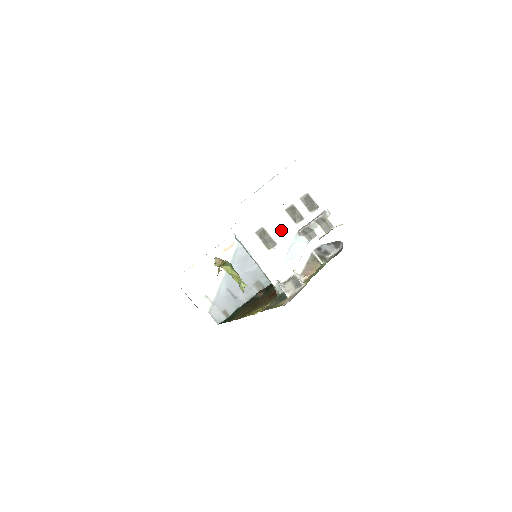
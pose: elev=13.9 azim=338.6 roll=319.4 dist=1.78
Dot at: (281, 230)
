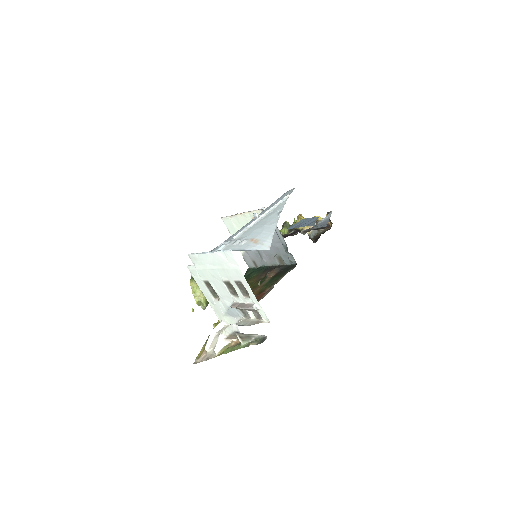
Dot at: (222, 293)
